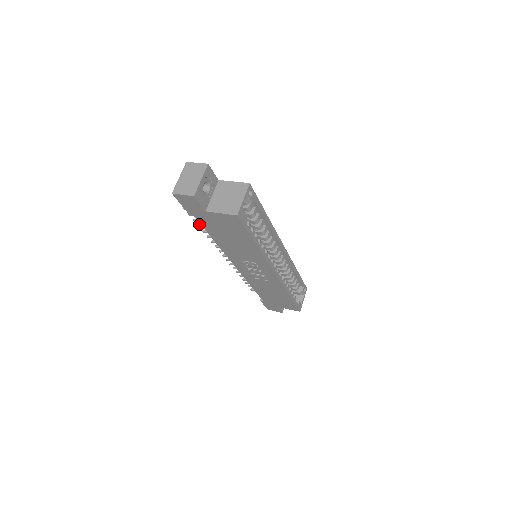
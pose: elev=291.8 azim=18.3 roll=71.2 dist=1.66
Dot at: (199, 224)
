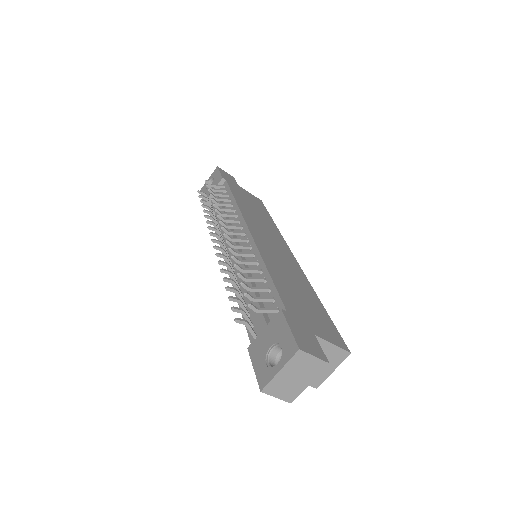
Dot at: (229, 288)
